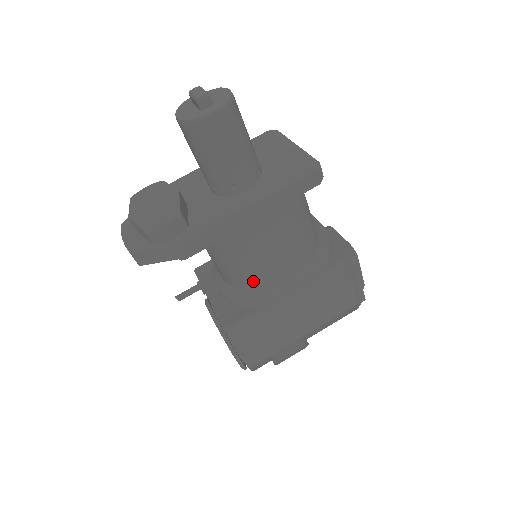
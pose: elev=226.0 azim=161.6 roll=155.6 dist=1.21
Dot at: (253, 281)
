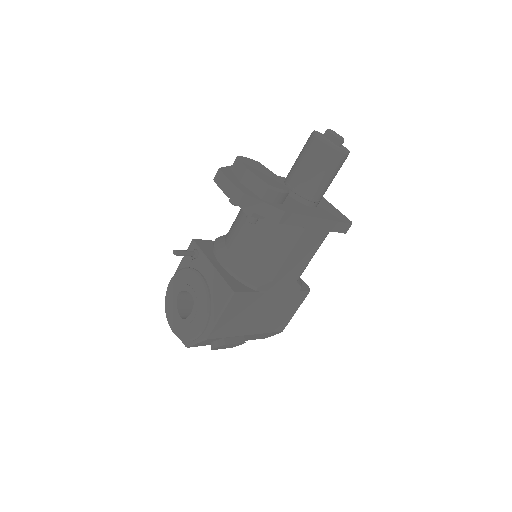
Dot at: (271, 269)
